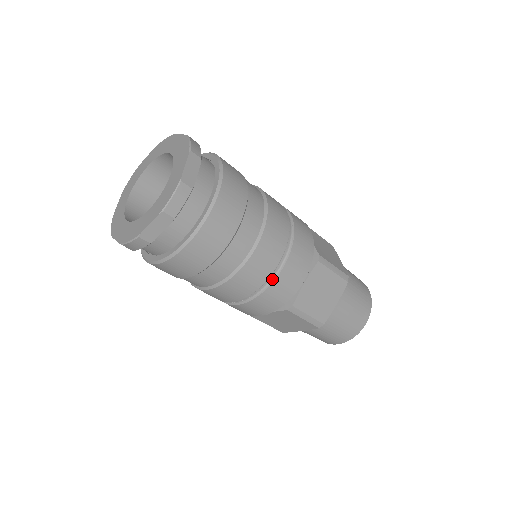
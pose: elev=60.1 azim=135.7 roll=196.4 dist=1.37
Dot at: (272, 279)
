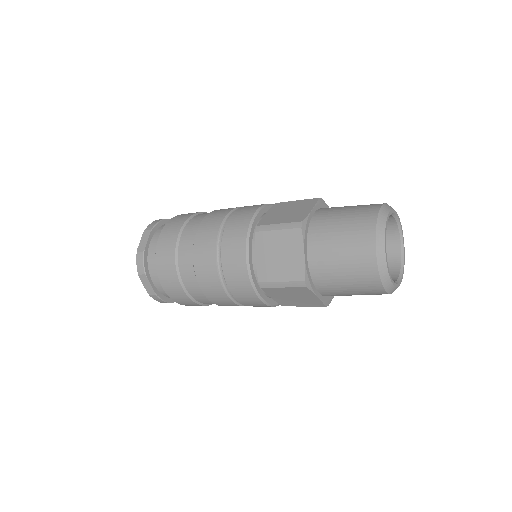
Dot at: (228, 222)
